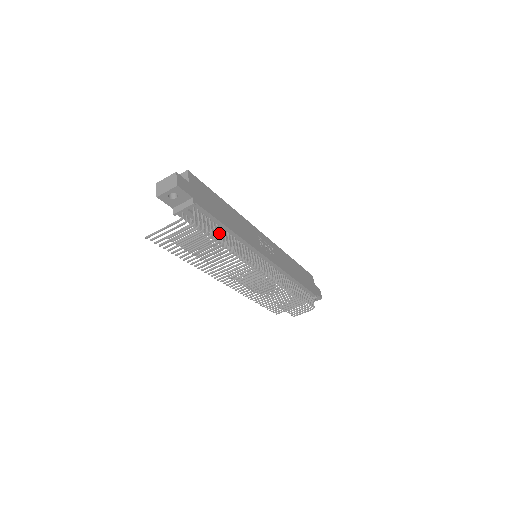
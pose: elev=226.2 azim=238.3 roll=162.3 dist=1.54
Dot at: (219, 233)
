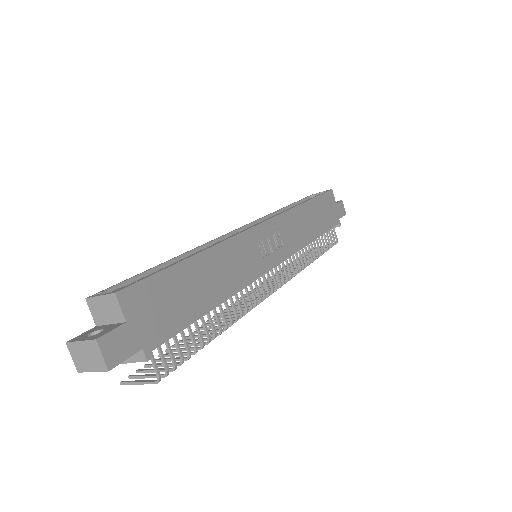
Dot at: (200, 334)
